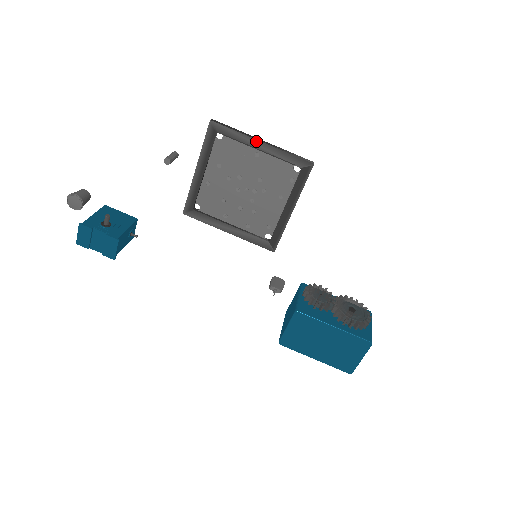
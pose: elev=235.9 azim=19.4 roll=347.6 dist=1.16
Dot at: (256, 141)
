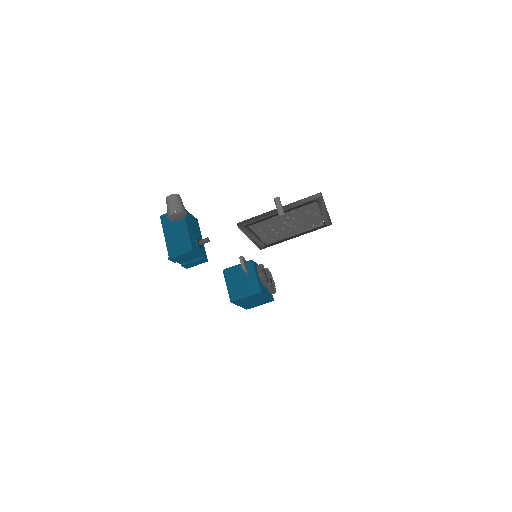
Dot at: (326, 210)
